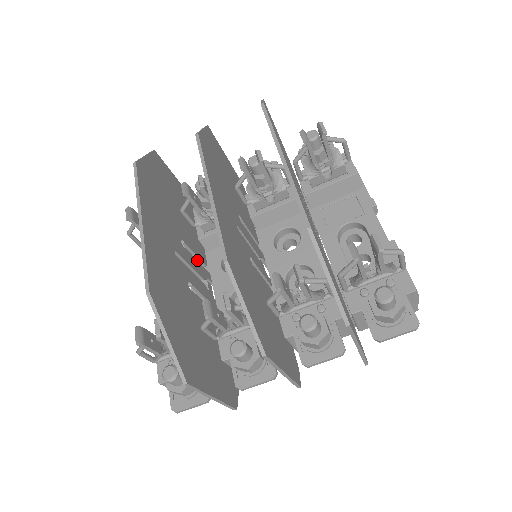
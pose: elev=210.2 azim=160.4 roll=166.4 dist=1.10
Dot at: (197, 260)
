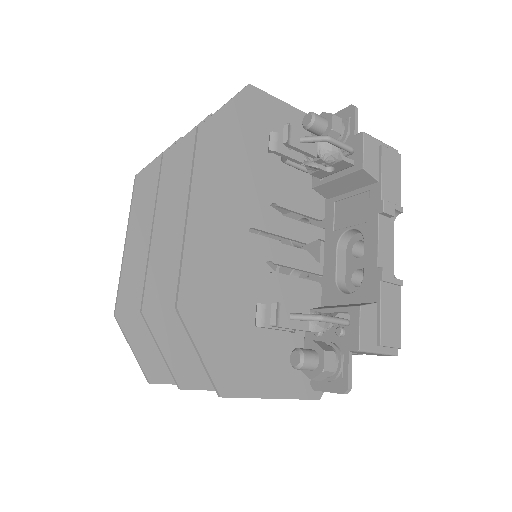
Dot at: occluded
